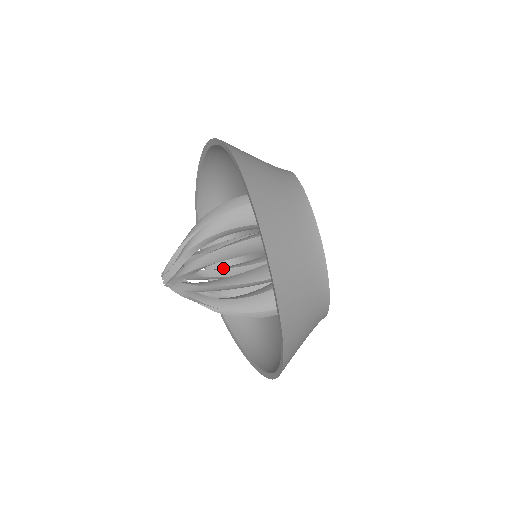
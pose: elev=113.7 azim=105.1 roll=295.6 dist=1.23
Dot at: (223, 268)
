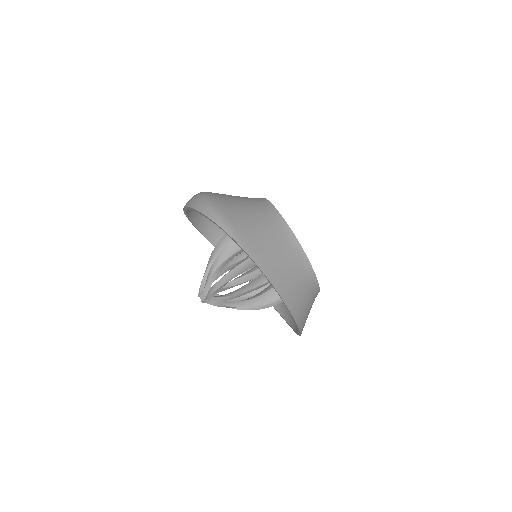
Dot at: occluded
